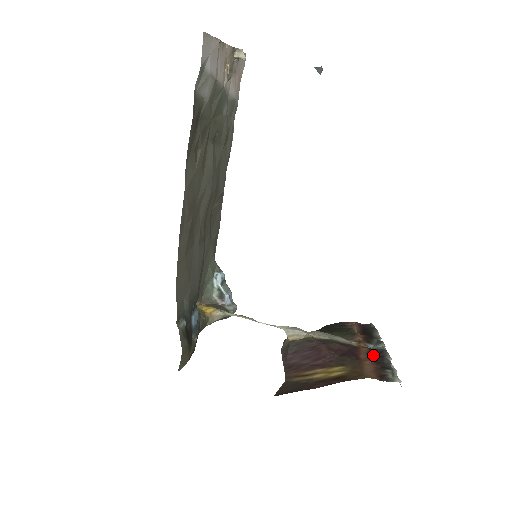
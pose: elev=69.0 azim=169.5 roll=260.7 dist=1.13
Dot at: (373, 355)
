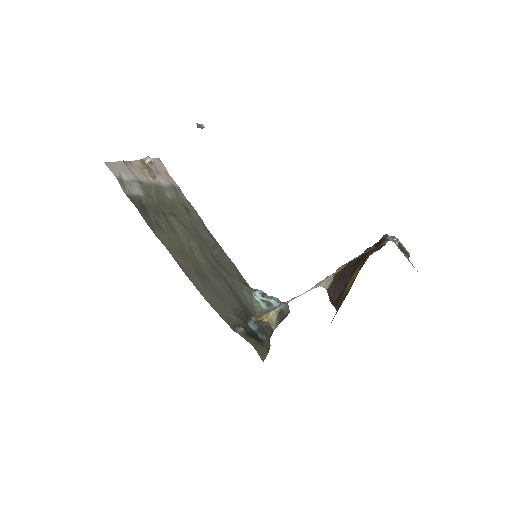
Dot at: occluded
